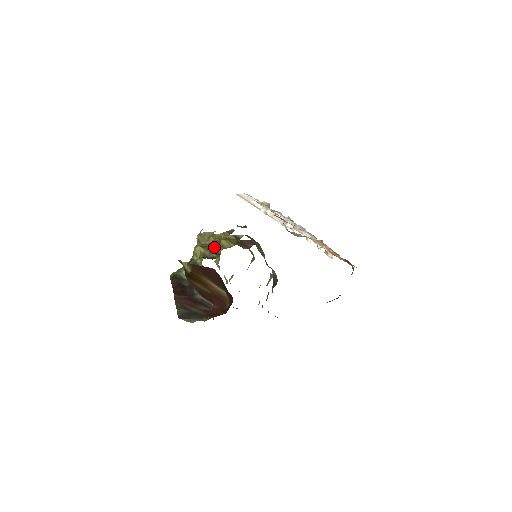
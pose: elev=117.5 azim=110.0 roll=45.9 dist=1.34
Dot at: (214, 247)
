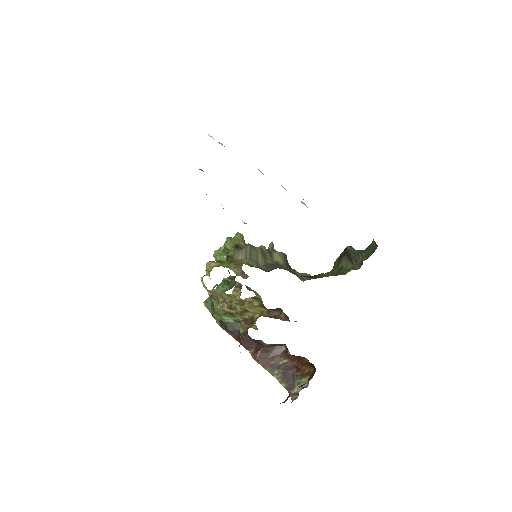
Dot at: (242, 309)
